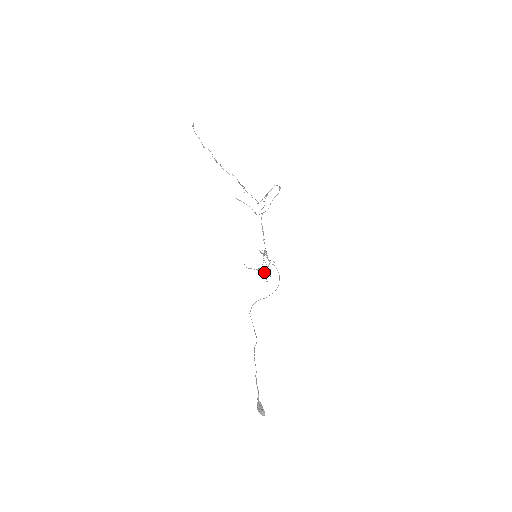
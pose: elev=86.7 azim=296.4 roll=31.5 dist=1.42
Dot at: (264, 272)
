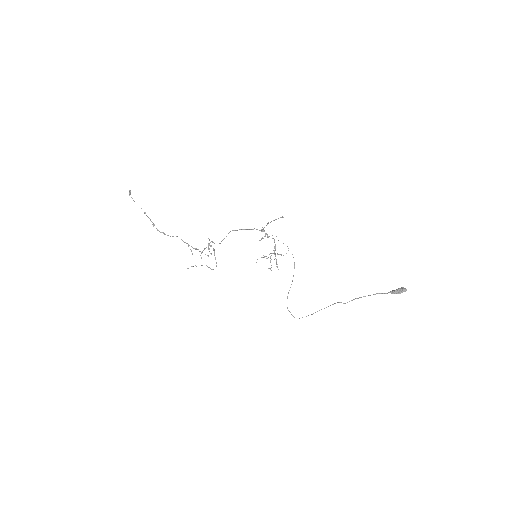
Dot at: occluded
